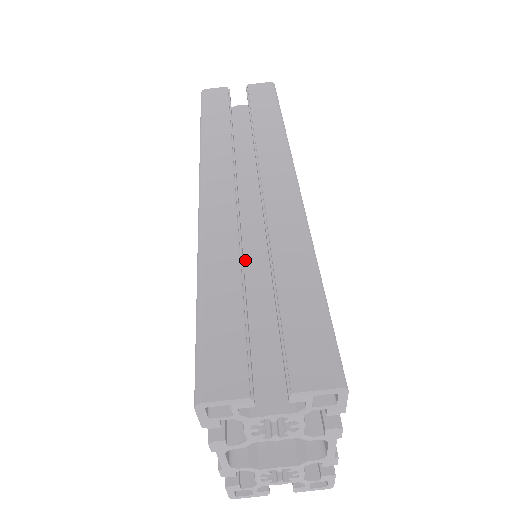
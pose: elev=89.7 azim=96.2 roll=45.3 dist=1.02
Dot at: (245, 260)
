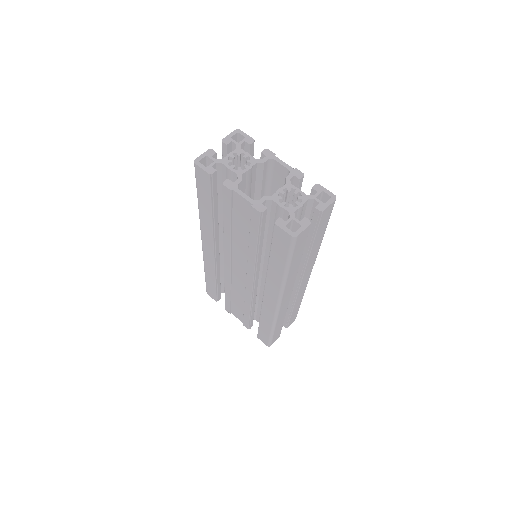
Dot at: occluded
